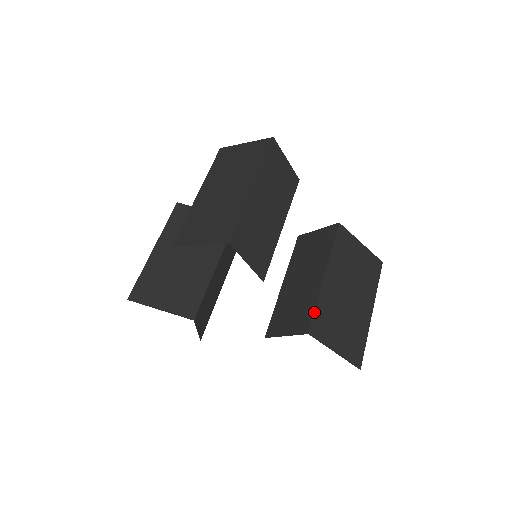
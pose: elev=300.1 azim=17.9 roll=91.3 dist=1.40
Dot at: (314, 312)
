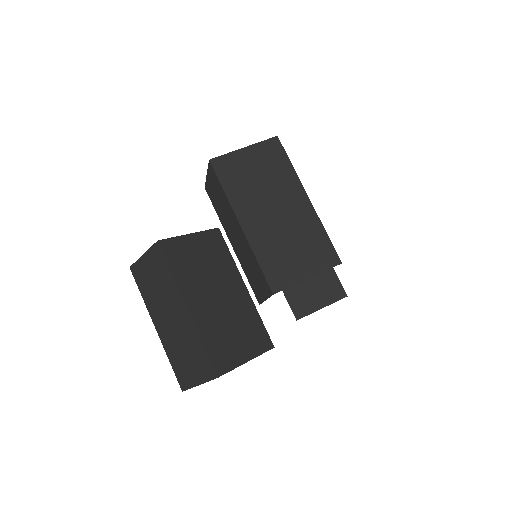
Dot at: (338, 278)
